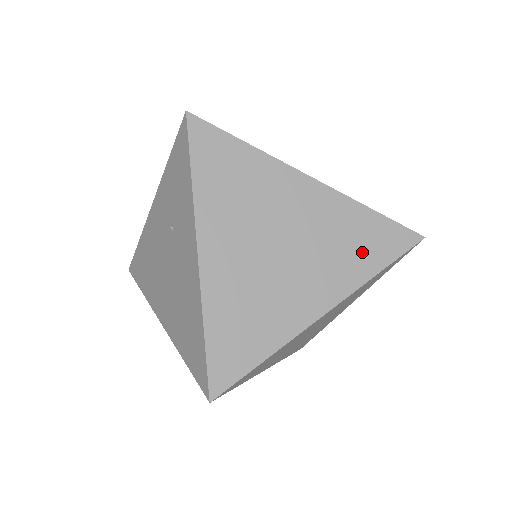
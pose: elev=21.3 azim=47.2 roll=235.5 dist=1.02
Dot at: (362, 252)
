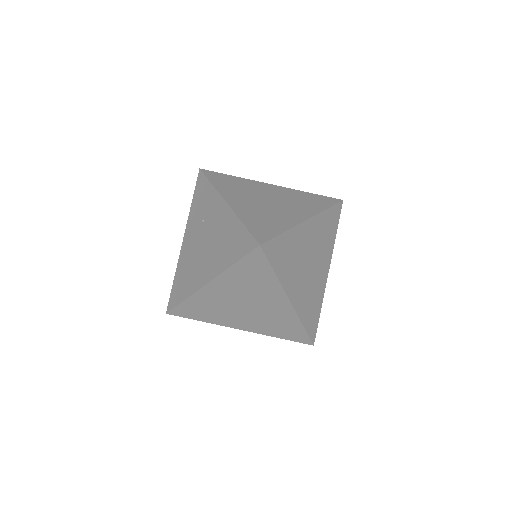
Dot at: (313, 203)
